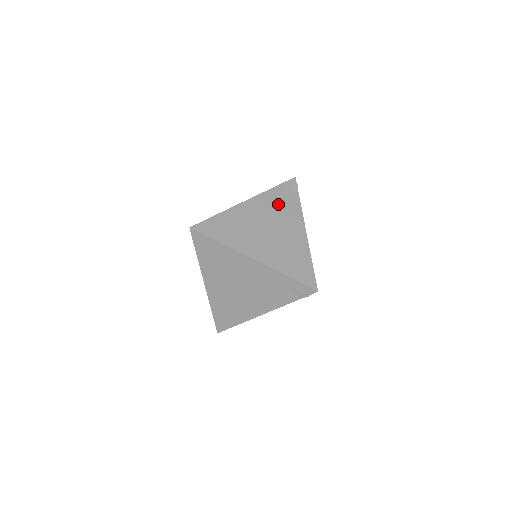
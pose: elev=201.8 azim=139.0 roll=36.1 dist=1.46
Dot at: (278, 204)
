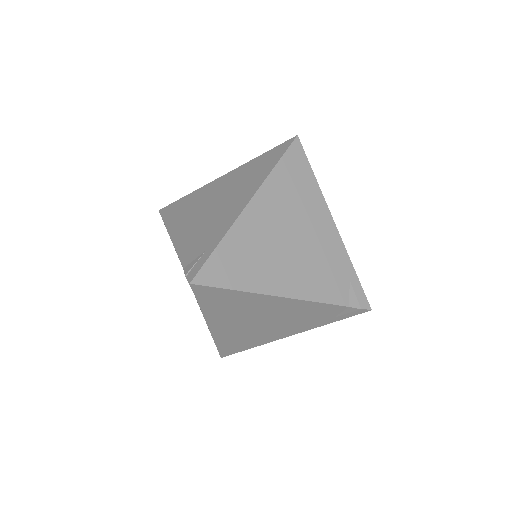
Dot at: occluded
